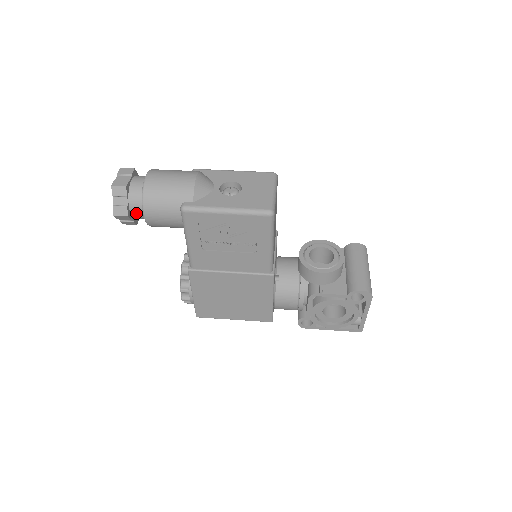
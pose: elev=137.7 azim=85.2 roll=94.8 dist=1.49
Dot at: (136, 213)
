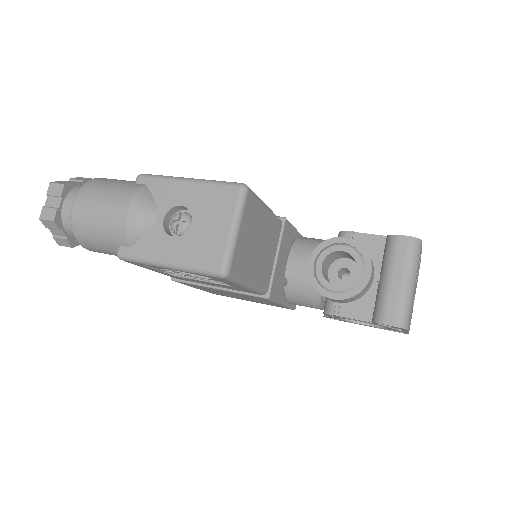
Dot at: occluded
